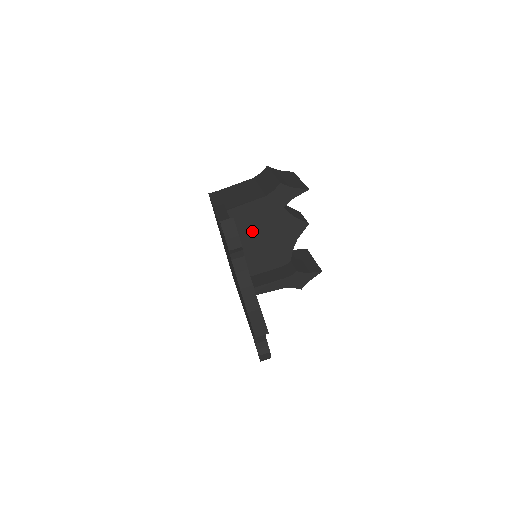
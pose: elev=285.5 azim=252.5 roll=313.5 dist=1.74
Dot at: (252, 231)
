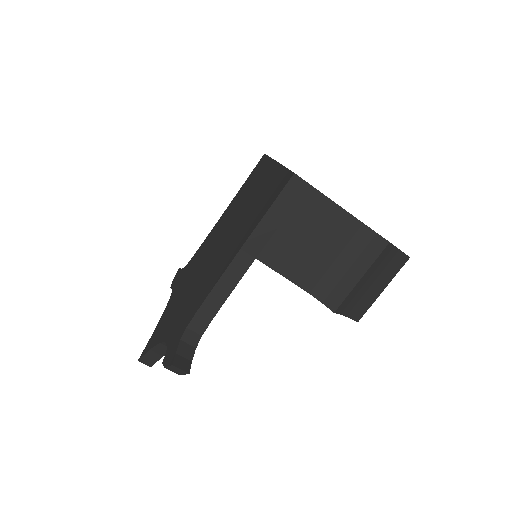
Dot at: occluded
